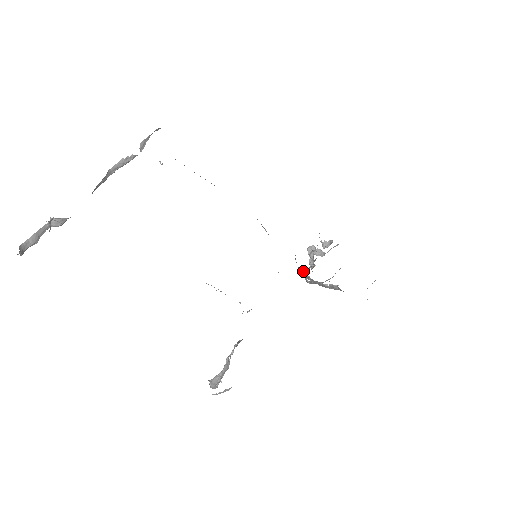
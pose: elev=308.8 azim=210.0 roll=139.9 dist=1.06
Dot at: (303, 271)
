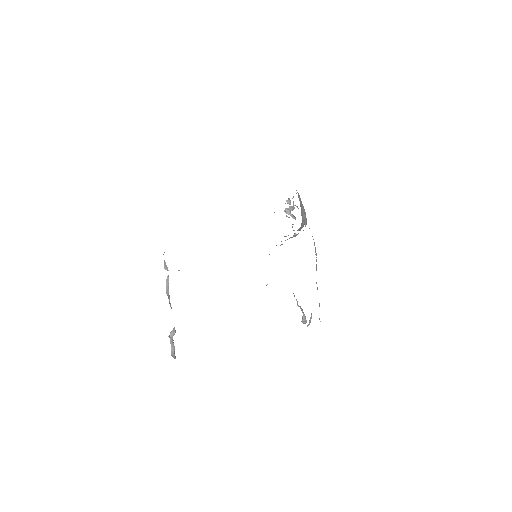
Dot at: occluded
